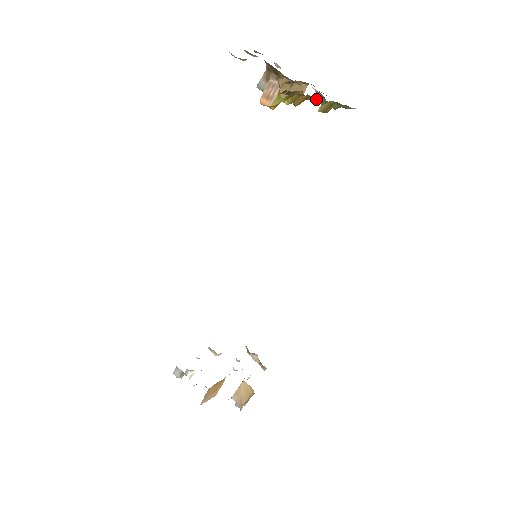
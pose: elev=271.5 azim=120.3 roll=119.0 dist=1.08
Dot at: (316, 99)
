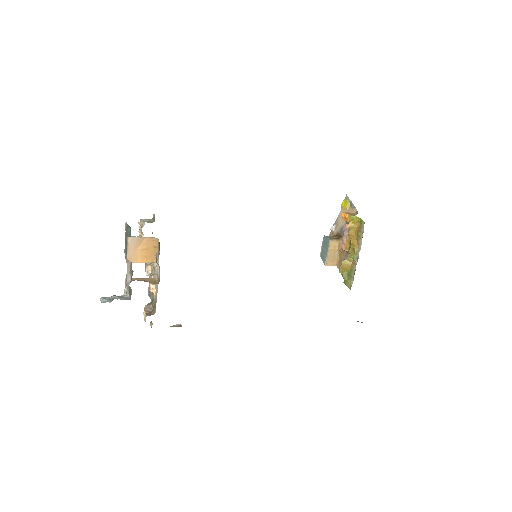
Dot at: (362, 235)
